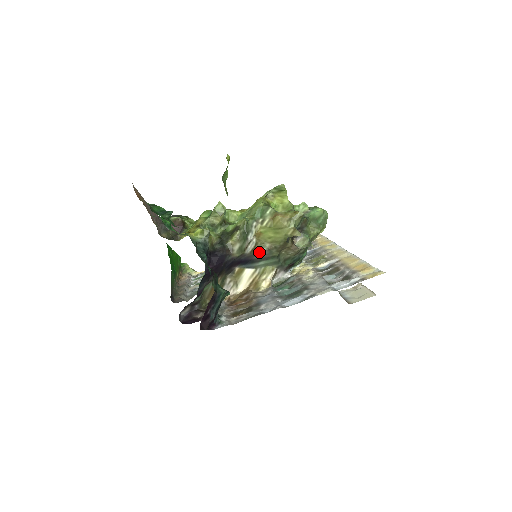
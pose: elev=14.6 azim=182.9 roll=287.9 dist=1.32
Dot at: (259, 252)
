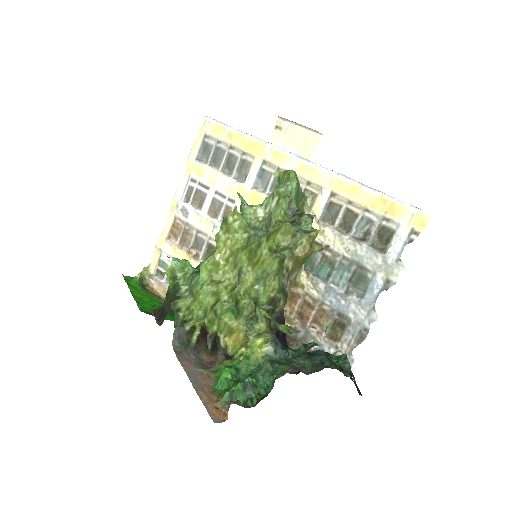
Dot at: occluded
